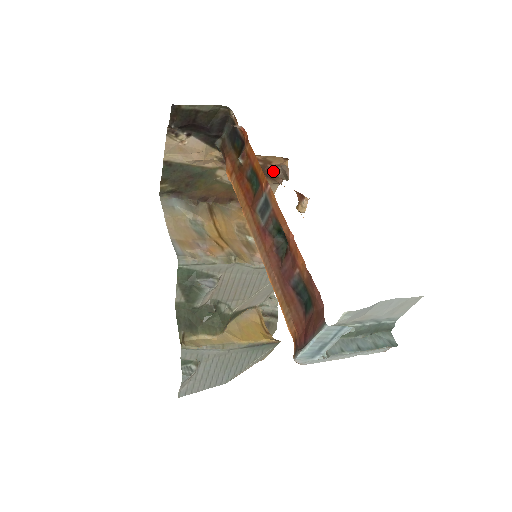
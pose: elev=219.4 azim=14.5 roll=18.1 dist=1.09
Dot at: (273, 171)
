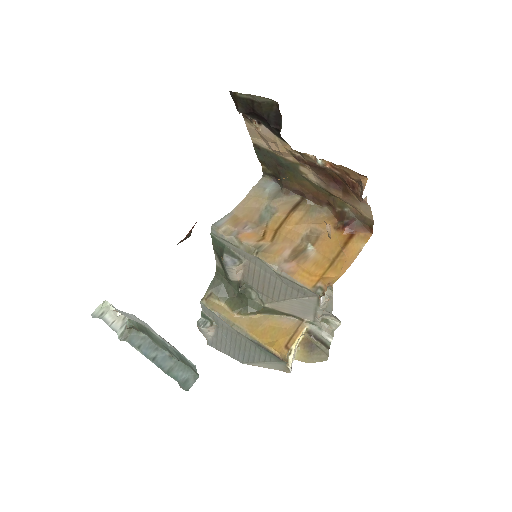
Dot at: (355, 186)
